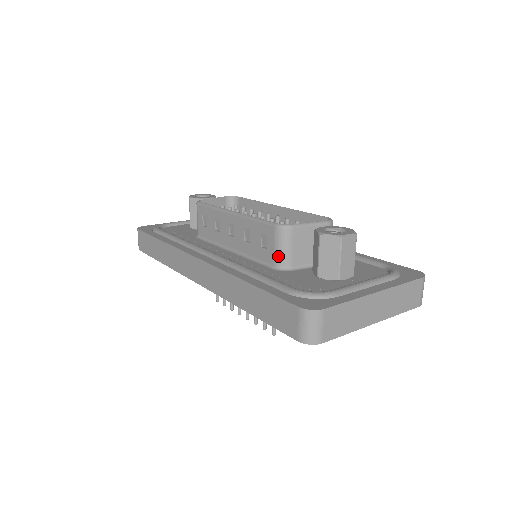
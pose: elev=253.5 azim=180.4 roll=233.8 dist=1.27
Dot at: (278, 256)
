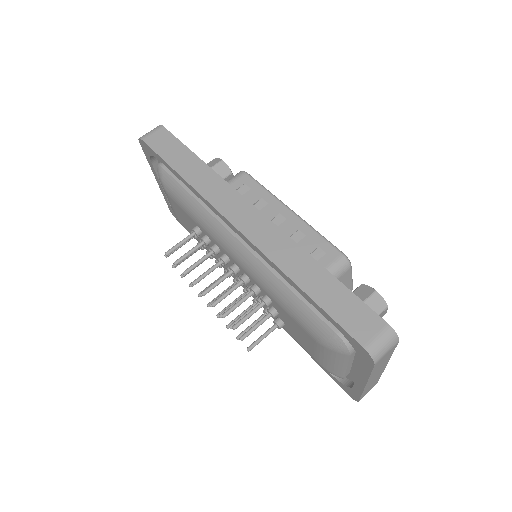
Dot at: occluded
